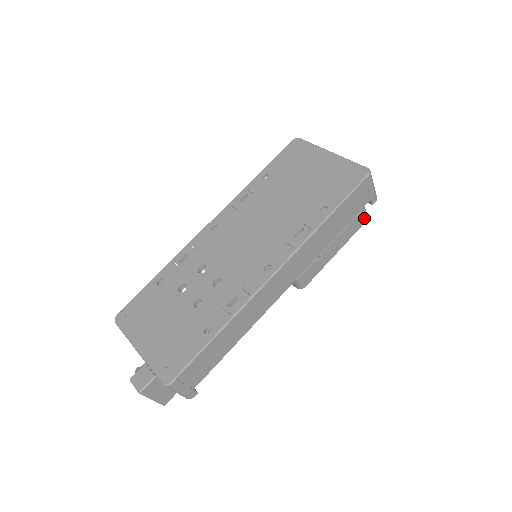
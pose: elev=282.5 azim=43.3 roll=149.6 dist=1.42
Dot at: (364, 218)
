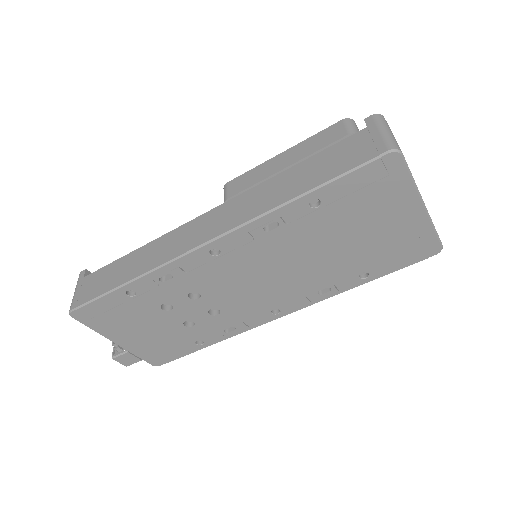
Dot at: occluded
